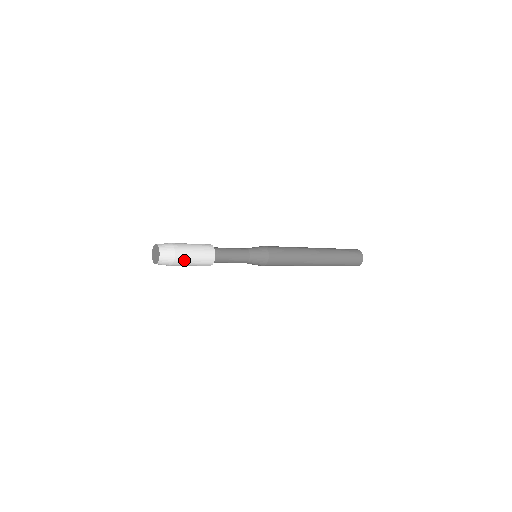
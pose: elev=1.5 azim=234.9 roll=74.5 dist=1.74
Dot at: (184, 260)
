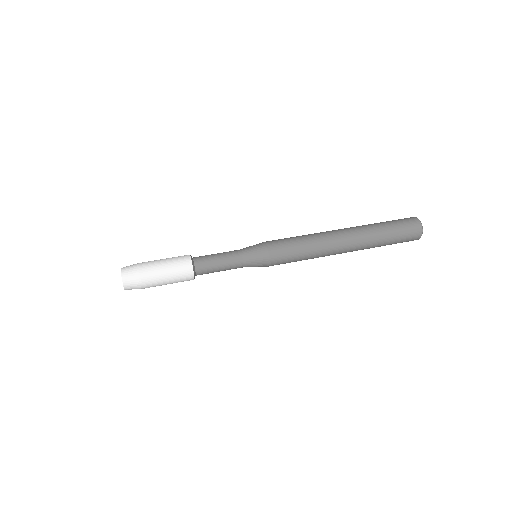
Dot at: (154, 282)
